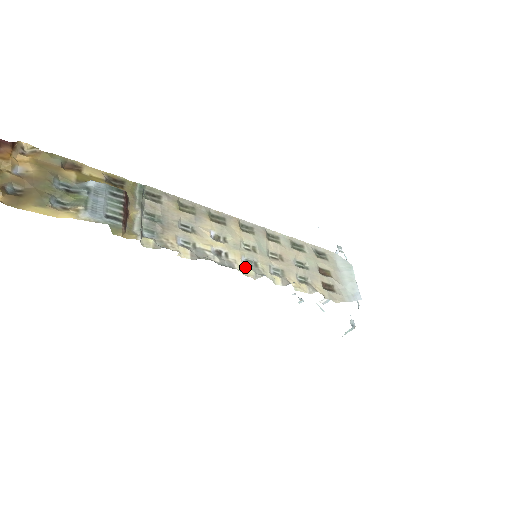
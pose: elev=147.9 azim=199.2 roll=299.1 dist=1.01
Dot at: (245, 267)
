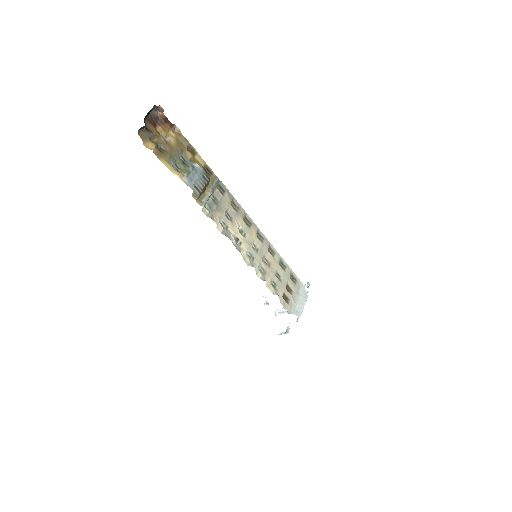
Dot at: (246, 256)
